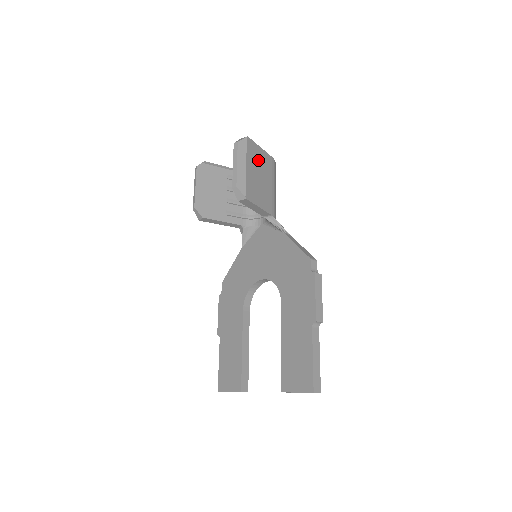
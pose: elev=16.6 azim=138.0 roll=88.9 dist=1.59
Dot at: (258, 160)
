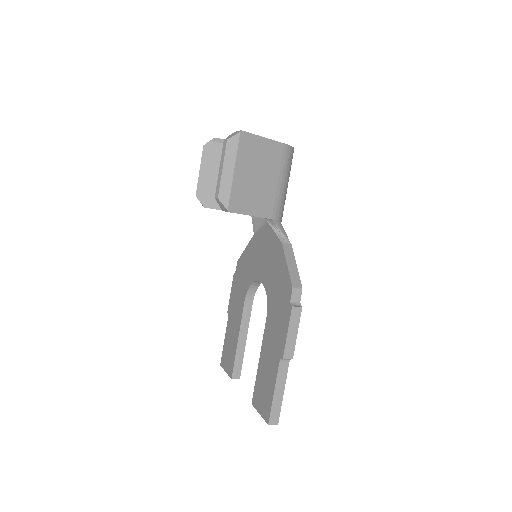
Dot at: (257, 156)
